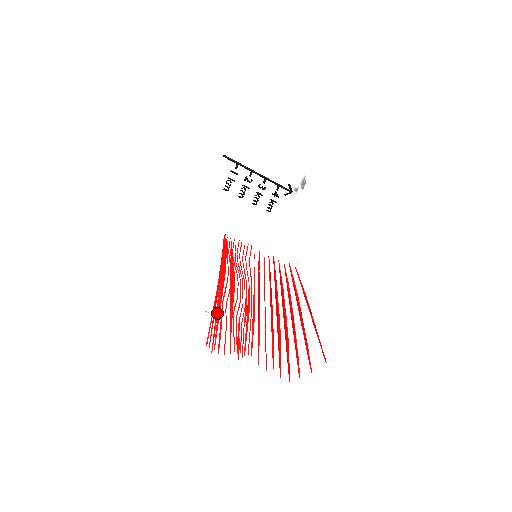
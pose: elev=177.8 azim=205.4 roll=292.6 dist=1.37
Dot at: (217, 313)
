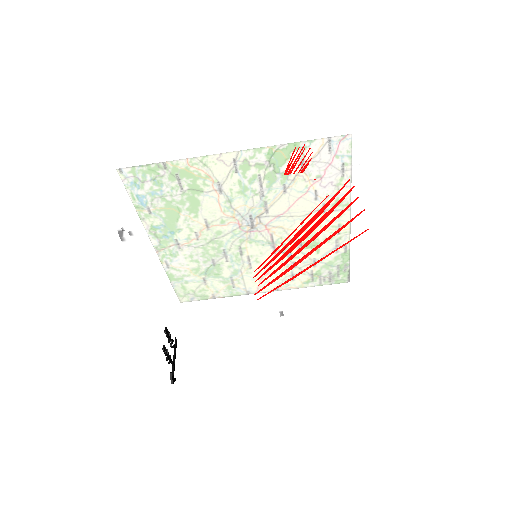
Dot at: occluded
